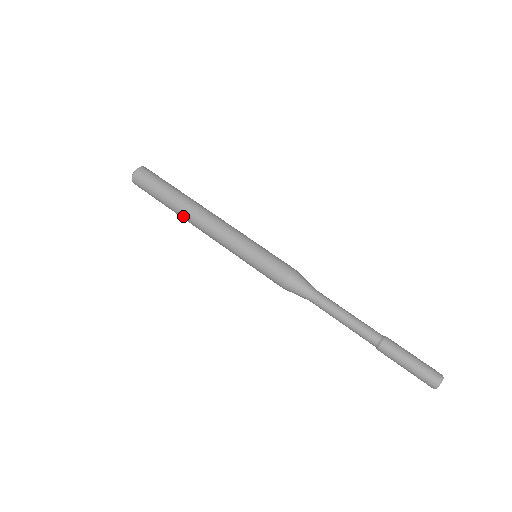
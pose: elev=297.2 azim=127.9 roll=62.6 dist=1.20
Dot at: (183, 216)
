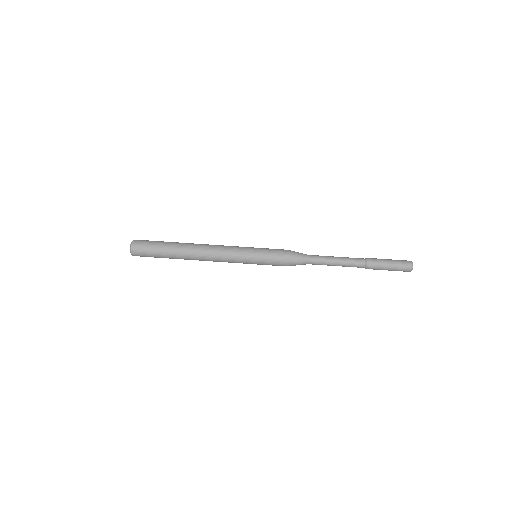
Dot at: (188, 253)
